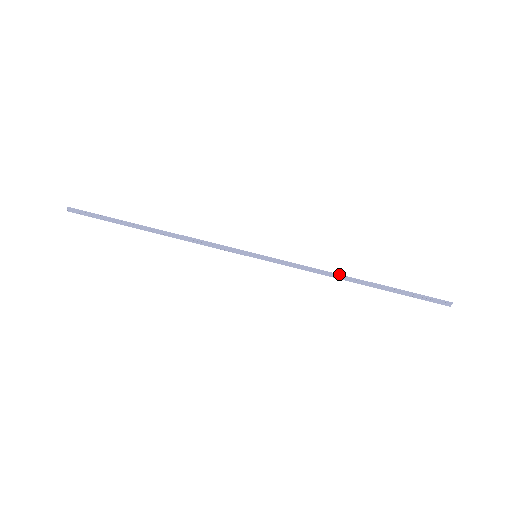
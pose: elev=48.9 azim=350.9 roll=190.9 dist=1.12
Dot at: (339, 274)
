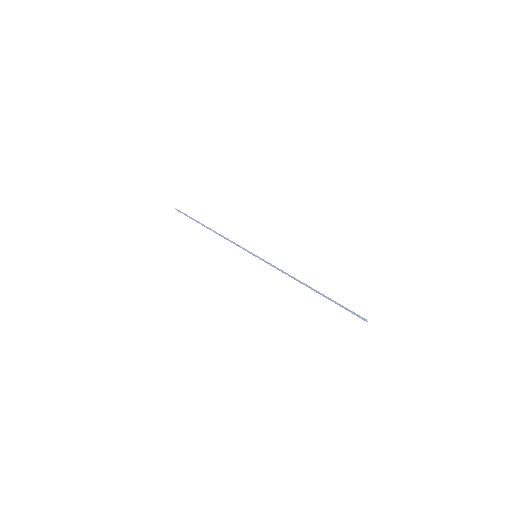
Dot at: (298, 280)
